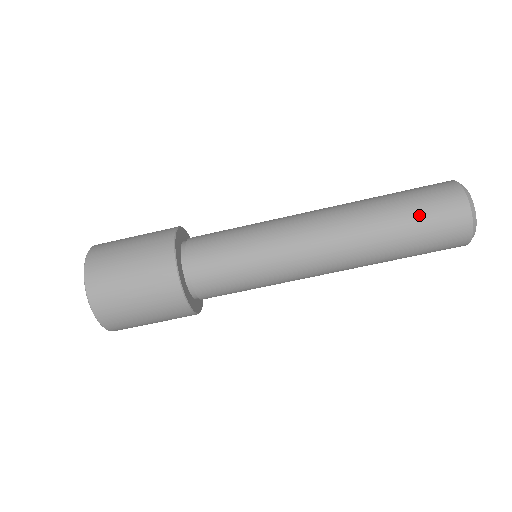
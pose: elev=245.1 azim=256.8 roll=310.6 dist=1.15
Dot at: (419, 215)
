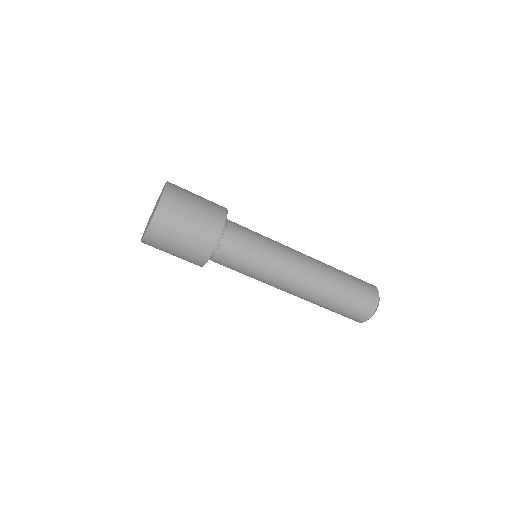
Dot at: (355, 279)
